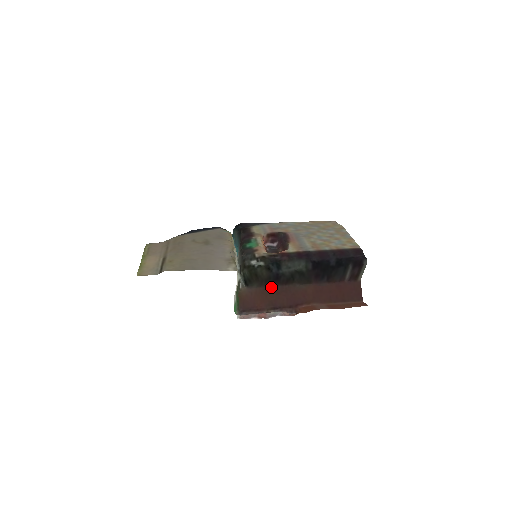
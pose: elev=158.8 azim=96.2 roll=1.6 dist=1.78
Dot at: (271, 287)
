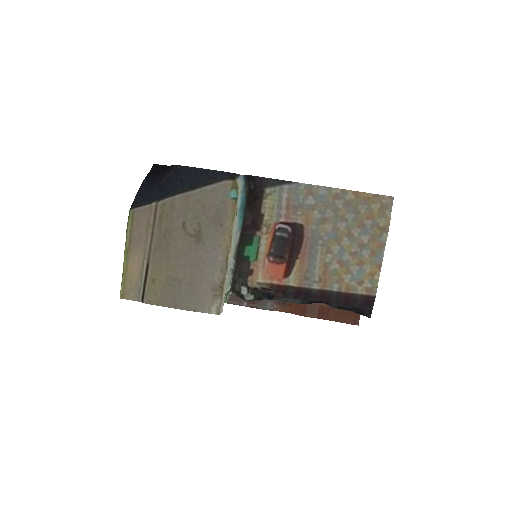
Dot at: occluded
